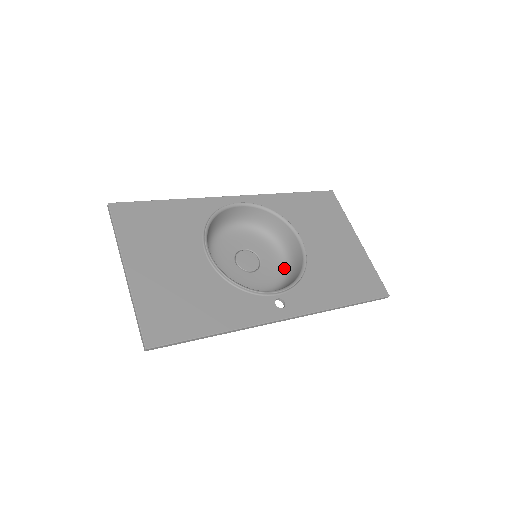
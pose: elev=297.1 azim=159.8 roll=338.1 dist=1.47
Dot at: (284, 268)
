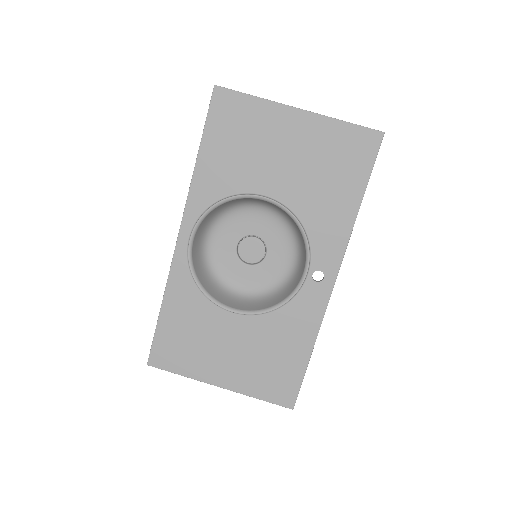
Dot at: (279, 219)
